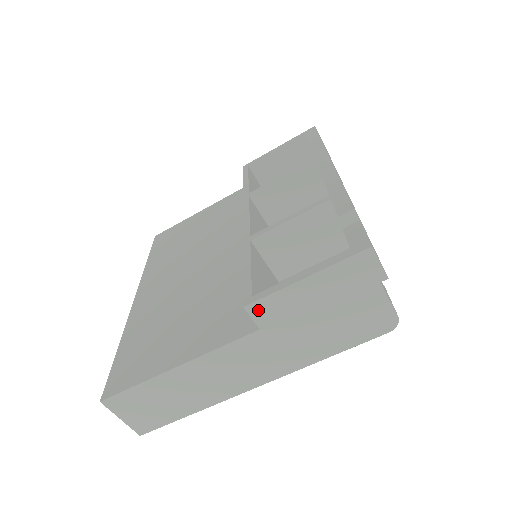
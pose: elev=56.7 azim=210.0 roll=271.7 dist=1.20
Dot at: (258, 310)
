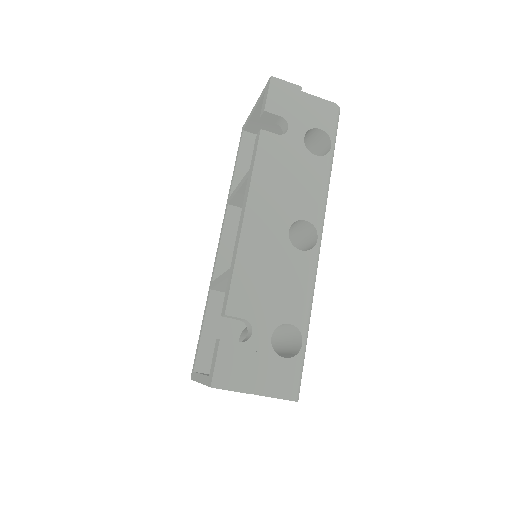
Dot at: occluded
